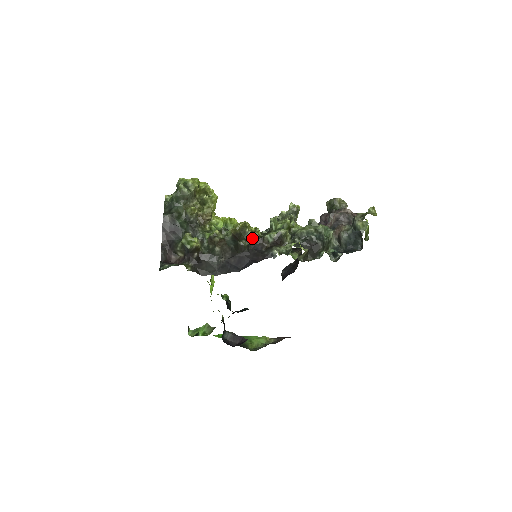
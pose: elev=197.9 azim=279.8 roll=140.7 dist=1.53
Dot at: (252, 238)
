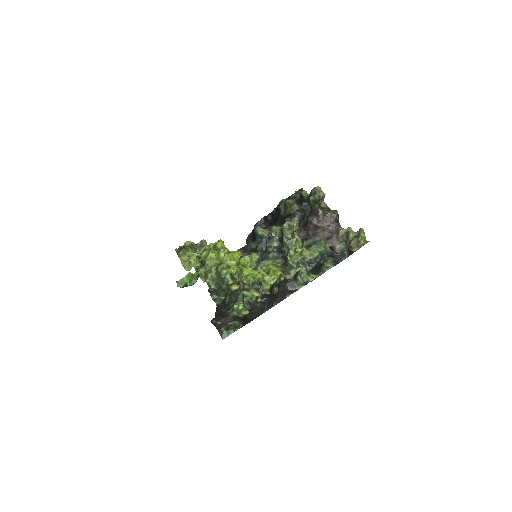
Dot at: (279, 282)
